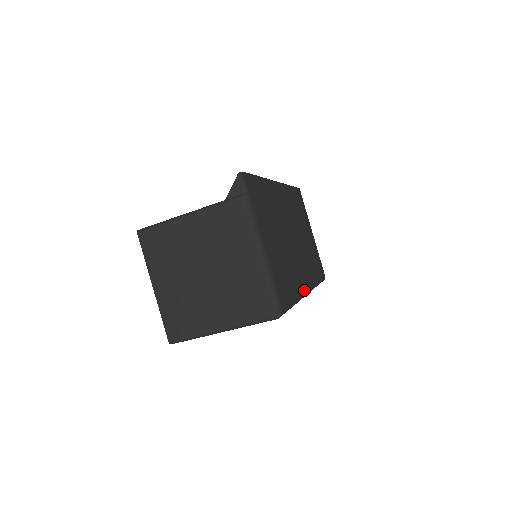
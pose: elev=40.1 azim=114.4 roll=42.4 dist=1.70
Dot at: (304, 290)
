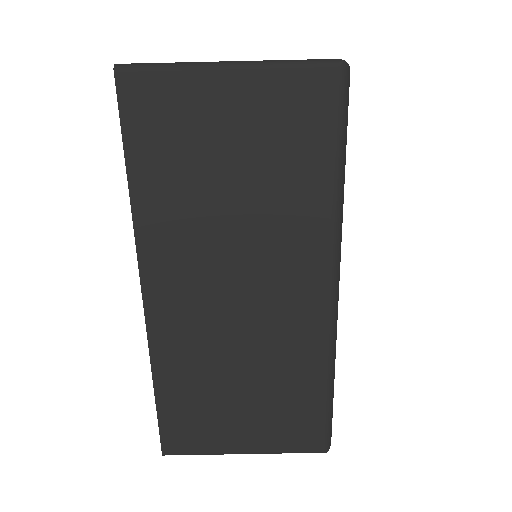
Dot at: (340, 250)
